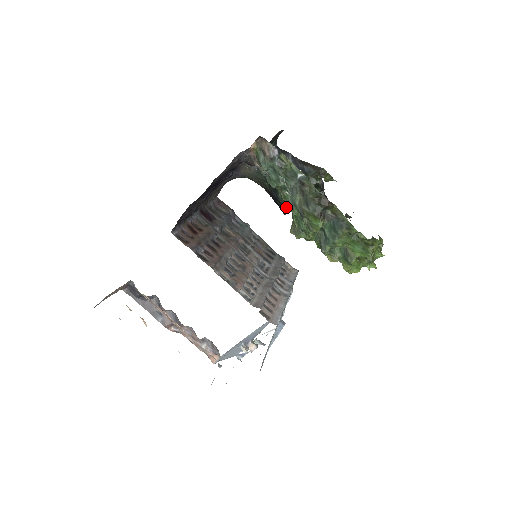
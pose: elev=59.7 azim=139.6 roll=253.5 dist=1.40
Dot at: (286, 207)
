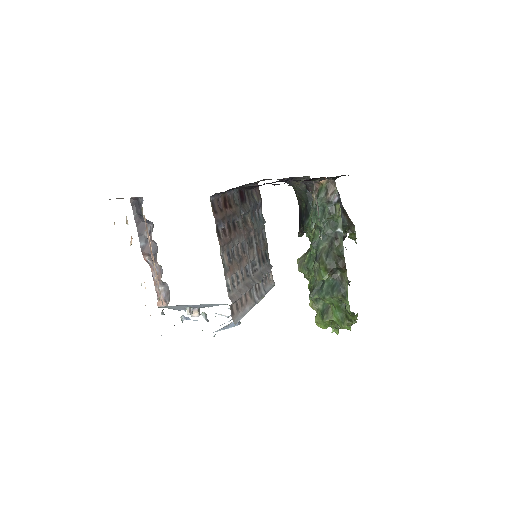
Dot at: (304, 232)
